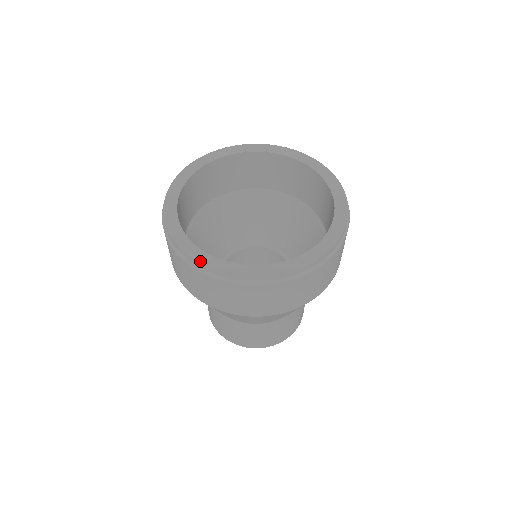
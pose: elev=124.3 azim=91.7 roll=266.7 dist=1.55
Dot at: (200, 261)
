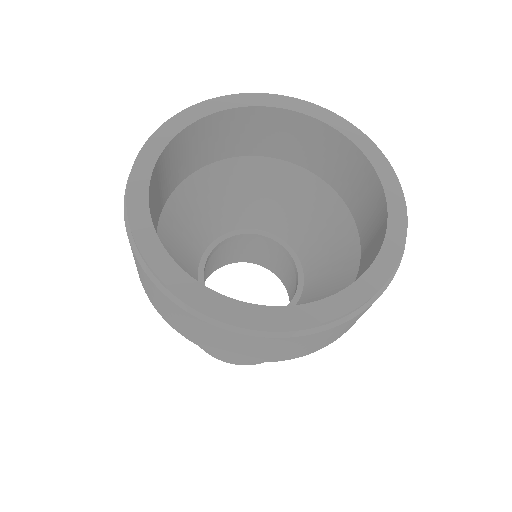
Dot at: (193, 300)
